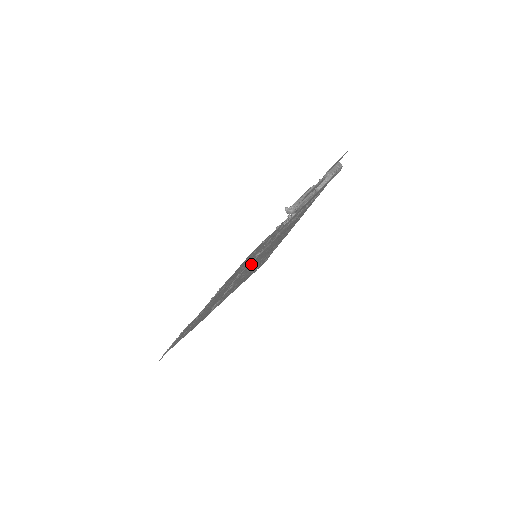
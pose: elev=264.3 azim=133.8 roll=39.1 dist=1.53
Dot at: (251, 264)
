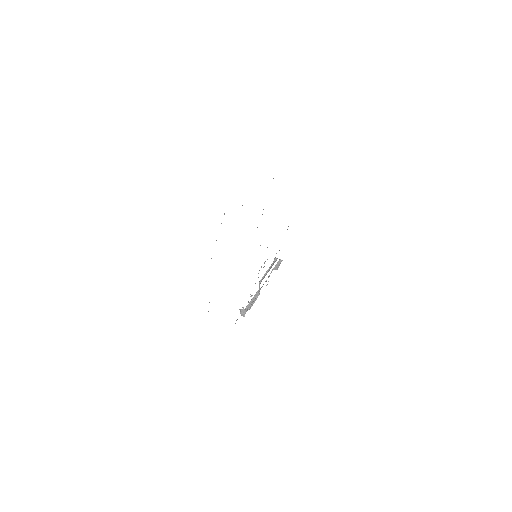
Dot at: occluded
